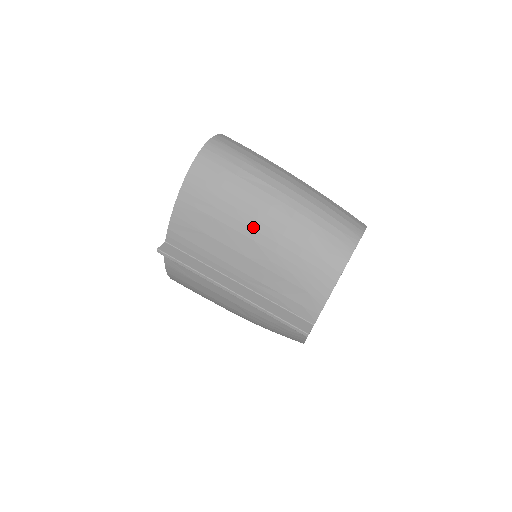
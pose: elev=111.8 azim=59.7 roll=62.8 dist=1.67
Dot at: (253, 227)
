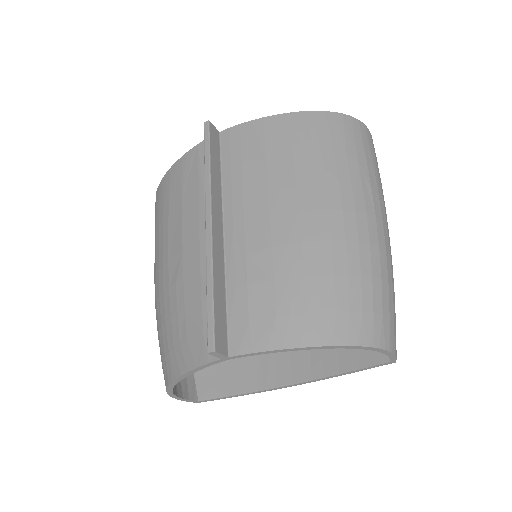
Dot at: (316, 202)
